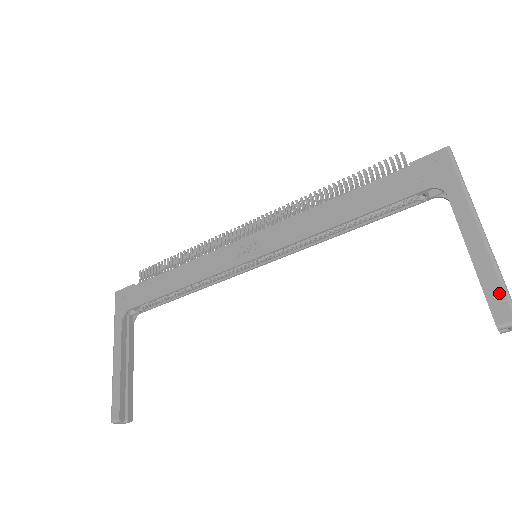
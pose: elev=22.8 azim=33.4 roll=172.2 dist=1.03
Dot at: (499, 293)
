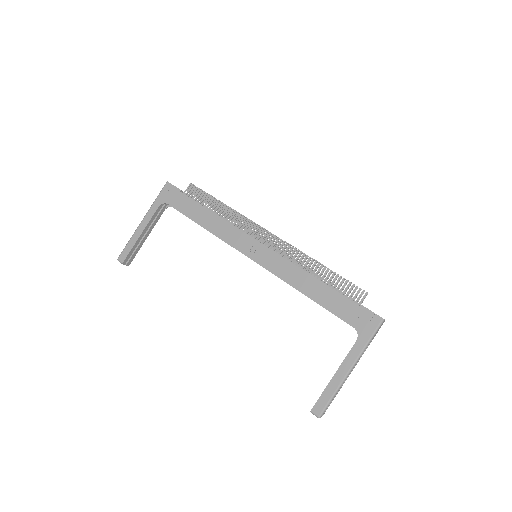
Dot at: (325, 401)
